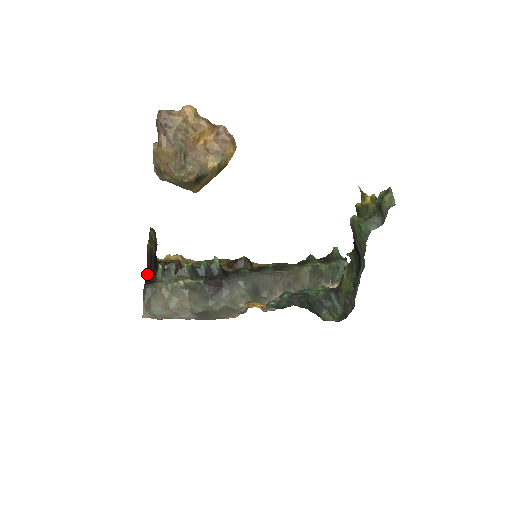
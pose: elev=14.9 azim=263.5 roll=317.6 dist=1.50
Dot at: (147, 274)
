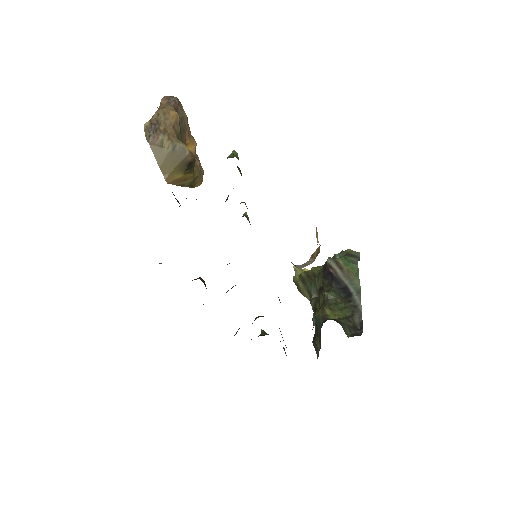
Dot at: occluded
